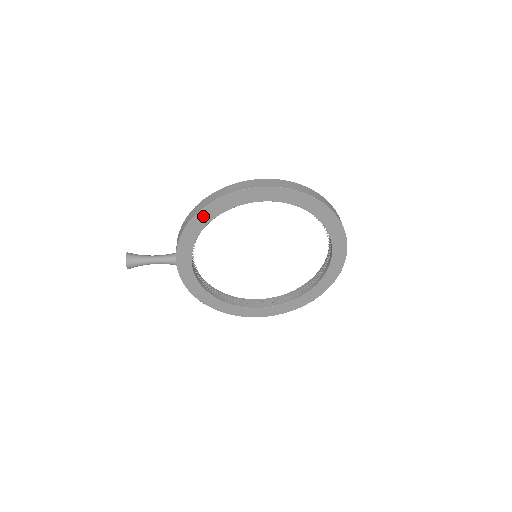
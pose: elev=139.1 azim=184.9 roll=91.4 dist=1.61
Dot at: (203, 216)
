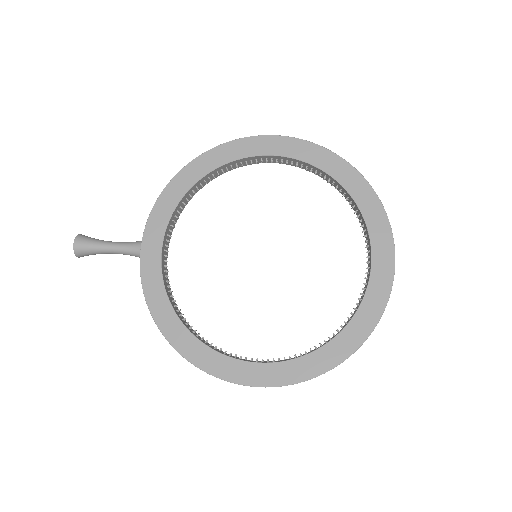
Dot at: (190, 172)
